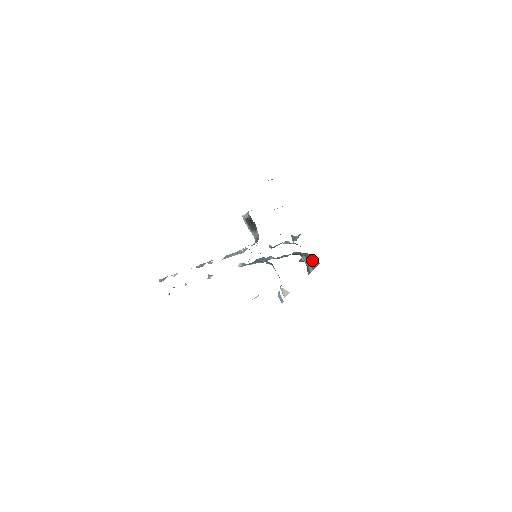
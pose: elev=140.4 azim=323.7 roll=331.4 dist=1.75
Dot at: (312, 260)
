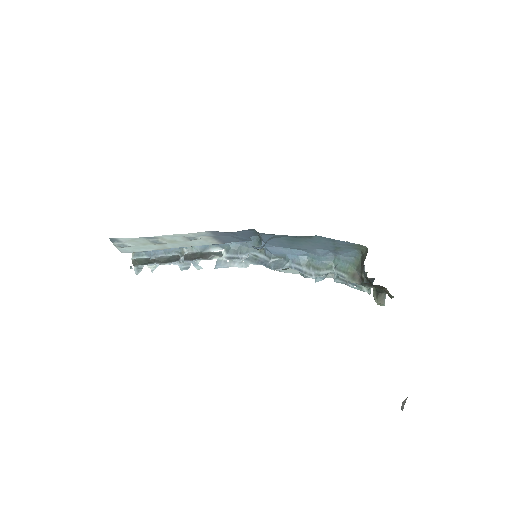
Dot at: (364, 260)
